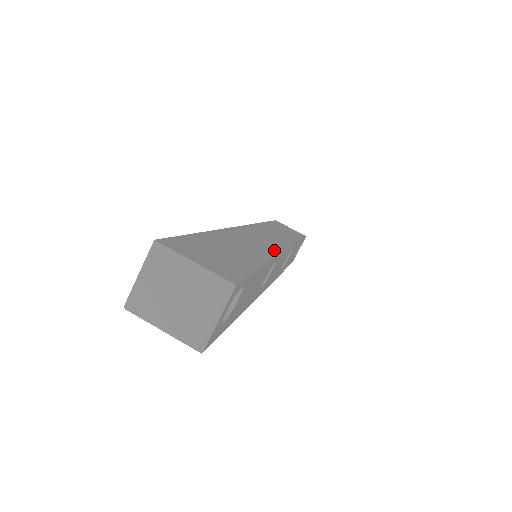
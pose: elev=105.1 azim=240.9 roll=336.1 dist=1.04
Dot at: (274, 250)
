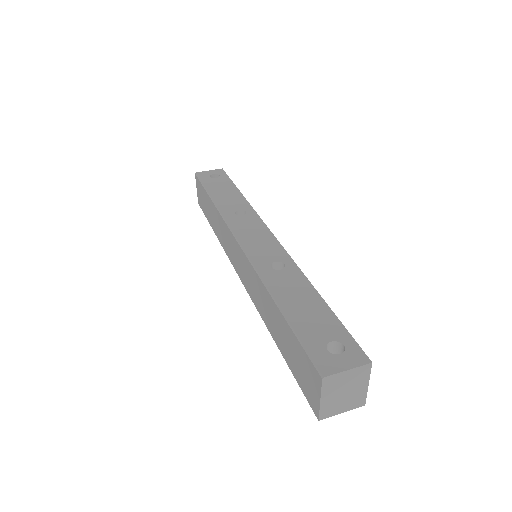
Dot at: occluded
